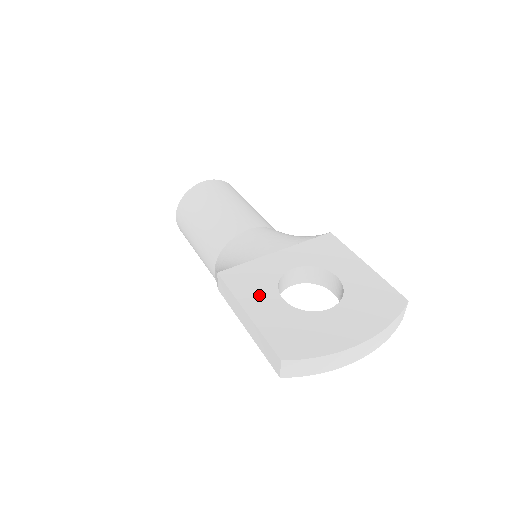
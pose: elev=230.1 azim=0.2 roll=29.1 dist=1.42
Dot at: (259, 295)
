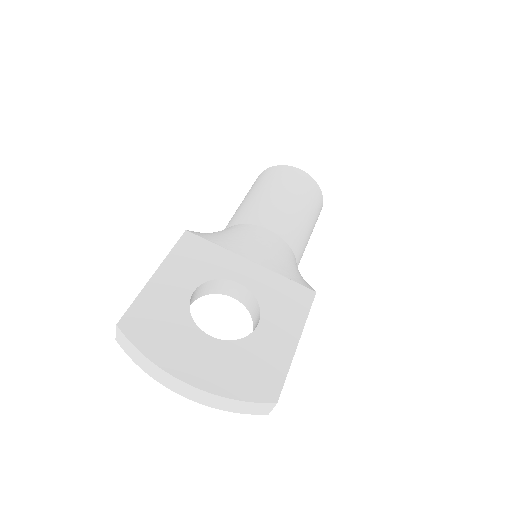
Dot at: (183, 272)
